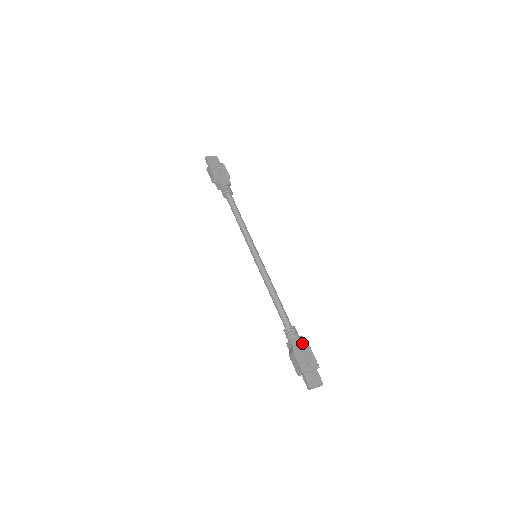
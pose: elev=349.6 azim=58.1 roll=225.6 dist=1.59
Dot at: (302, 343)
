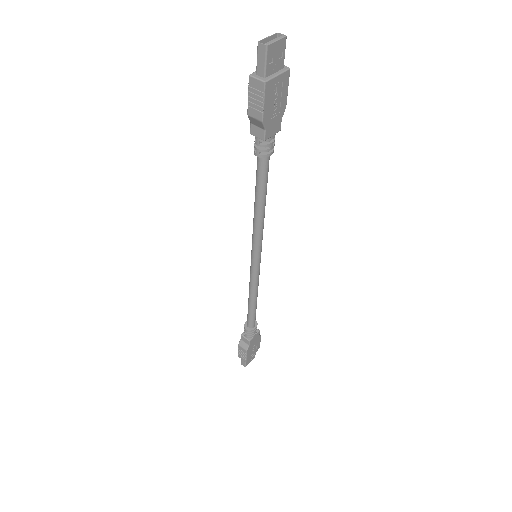
Dot at: (257, 338)
